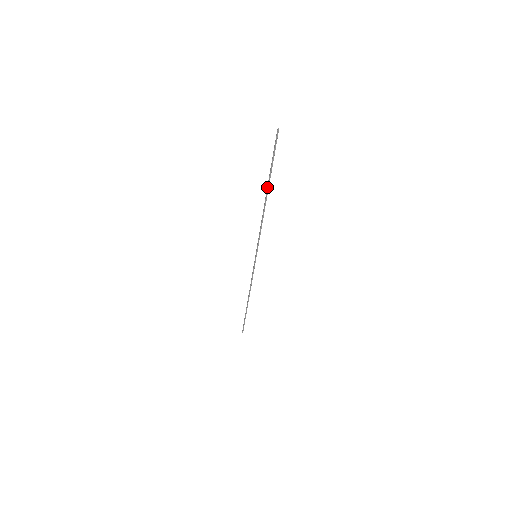
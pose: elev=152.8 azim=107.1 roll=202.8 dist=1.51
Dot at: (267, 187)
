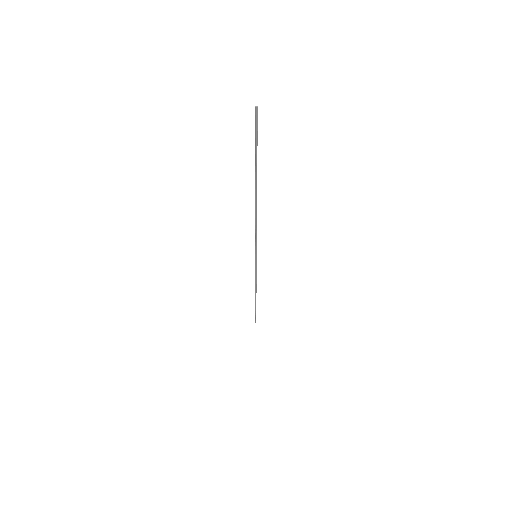
Dot at: (255, 182)
